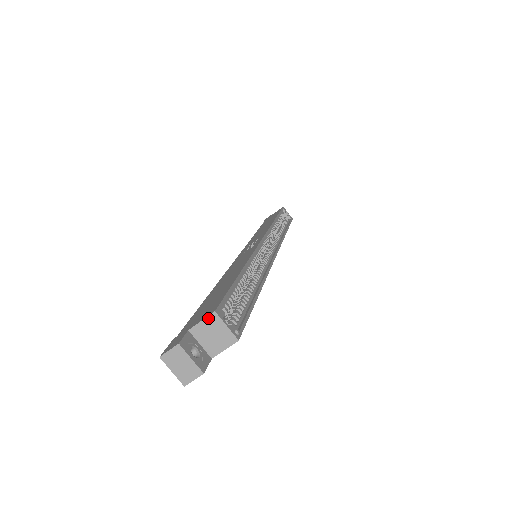
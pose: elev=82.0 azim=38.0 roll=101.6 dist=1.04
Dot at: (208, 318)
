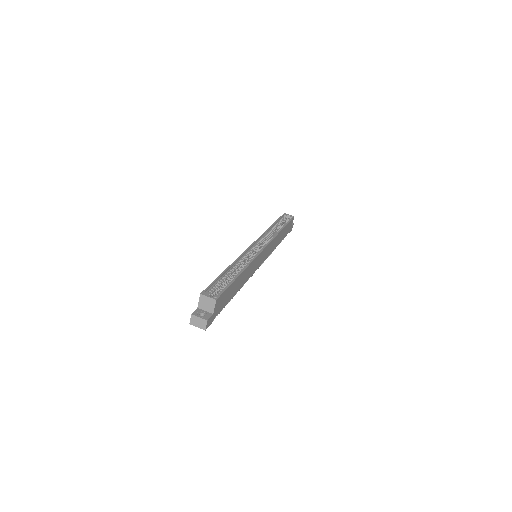
Dot at: (200, 298)
